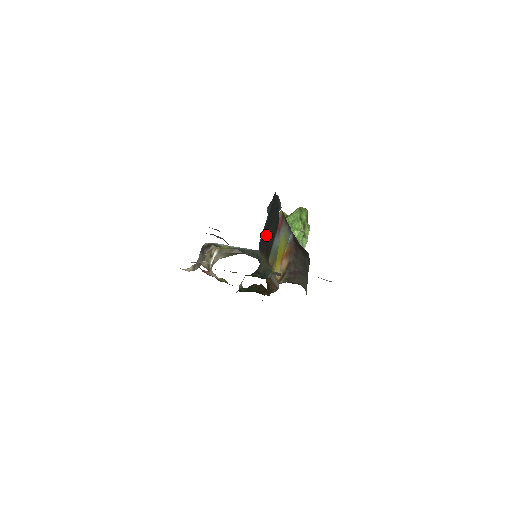
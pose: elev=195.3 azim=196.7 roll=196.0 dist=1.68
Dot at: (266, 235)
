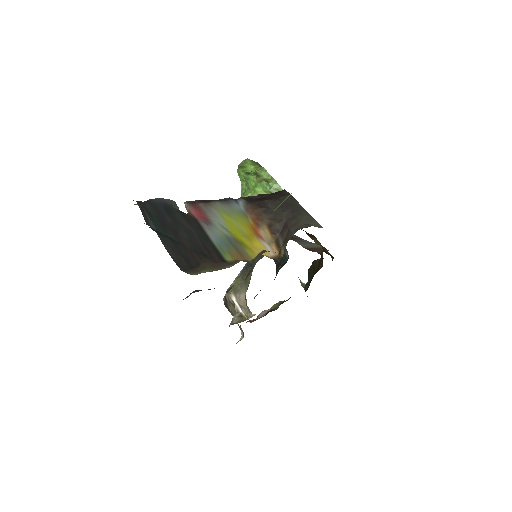
Dot at: (183, 247)
